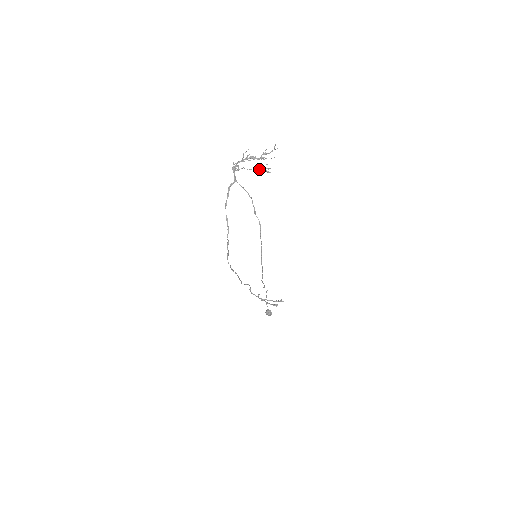
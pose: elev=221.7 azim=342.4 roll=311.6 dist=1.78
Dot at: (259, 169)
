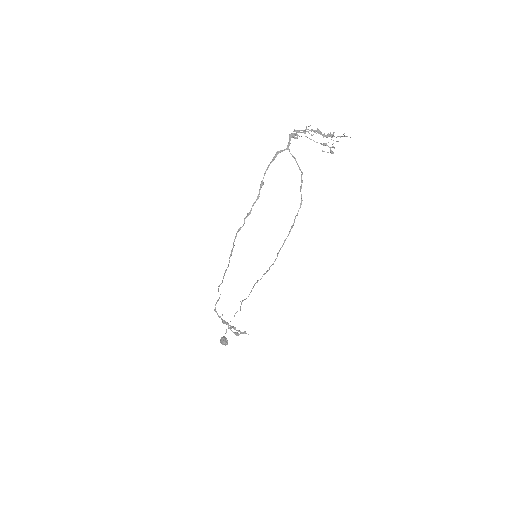
Dot at: (324, 144)
